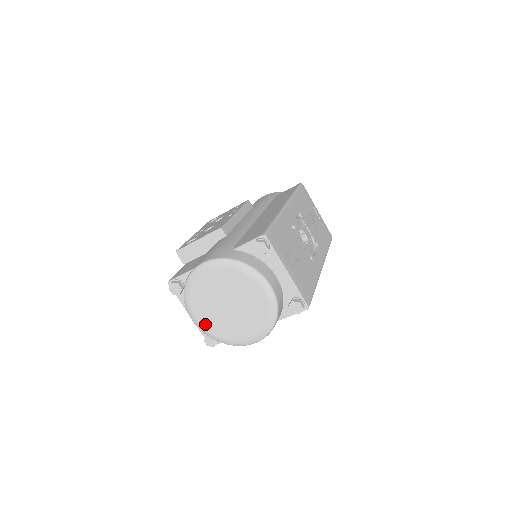
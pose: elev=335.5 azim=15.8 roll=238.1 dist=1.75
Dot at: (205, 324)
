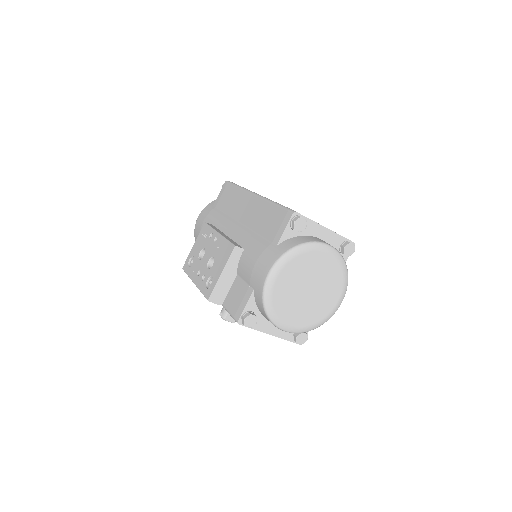
Dot at: (299, 324)
